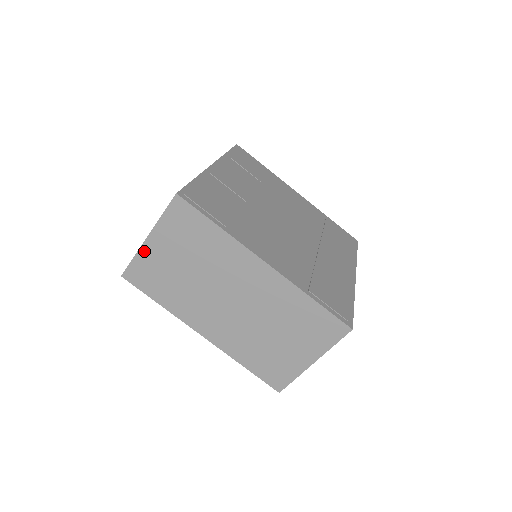
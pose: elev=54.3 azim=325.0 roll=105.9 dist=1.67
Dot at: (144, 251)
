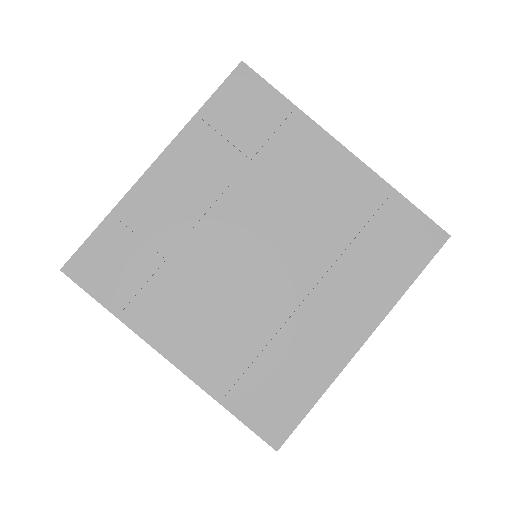
Dot at: occluded
